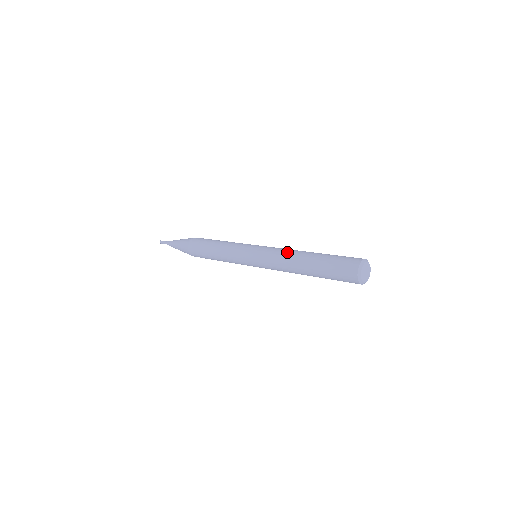
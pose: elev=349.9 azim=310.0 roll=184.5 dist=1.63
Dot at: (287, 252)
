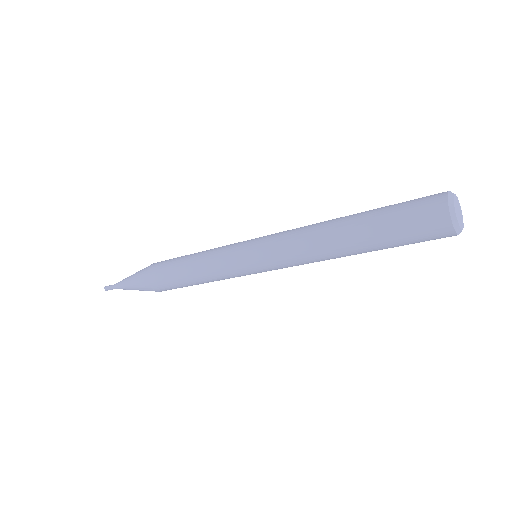
Dot at: occluded
